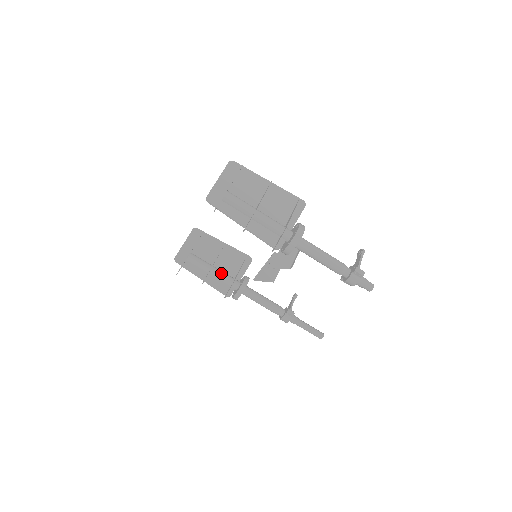
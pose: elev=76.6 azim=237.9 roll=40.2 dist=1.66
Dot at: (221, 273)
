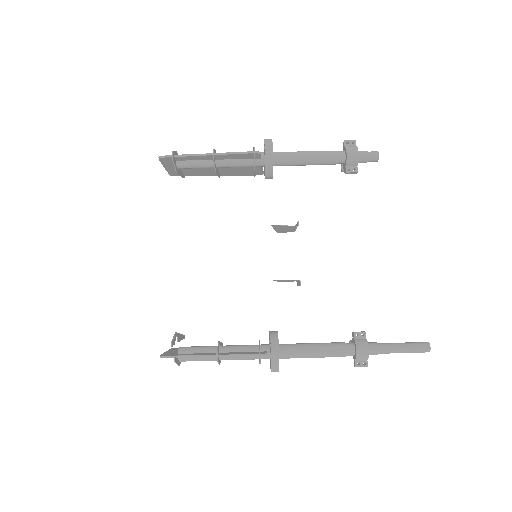
Dot at: (235, 345)
